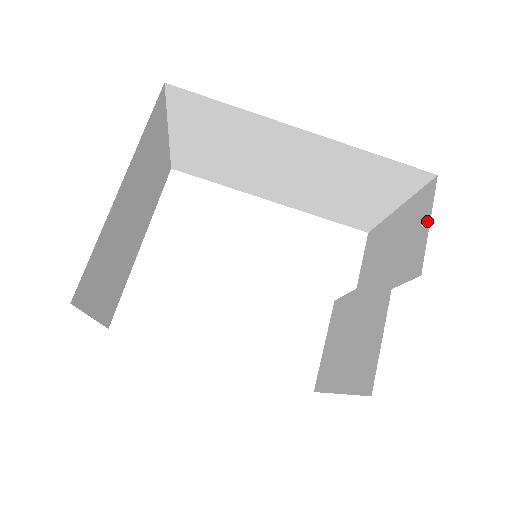
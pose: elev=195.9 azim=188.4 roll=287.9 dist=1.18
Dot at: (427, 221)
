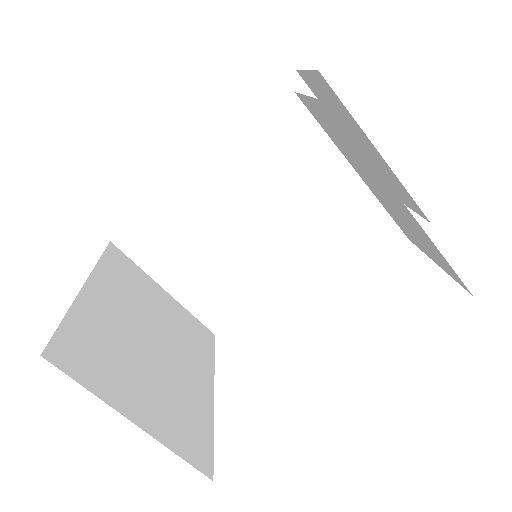
Dot at: (308, 76)
